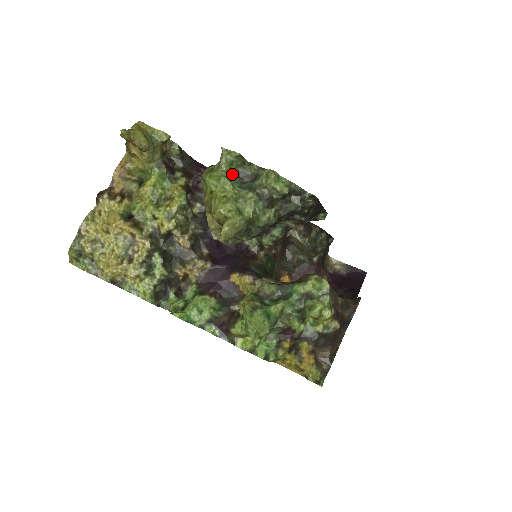
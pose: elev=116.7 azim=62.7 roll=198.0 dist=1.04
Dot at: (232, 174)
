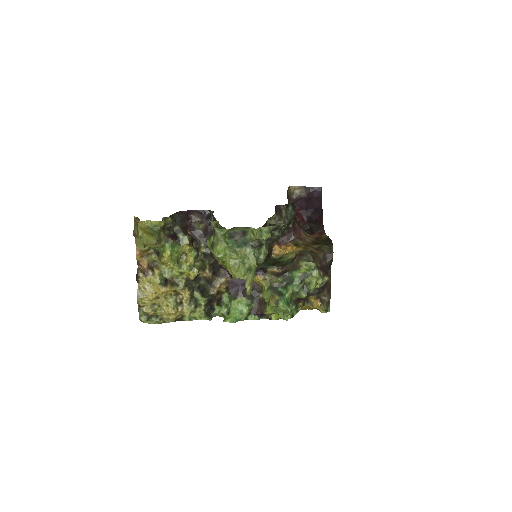
Dot at: (228, 239)
